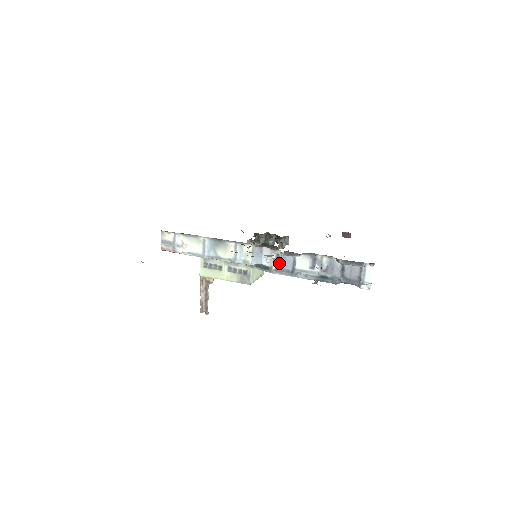
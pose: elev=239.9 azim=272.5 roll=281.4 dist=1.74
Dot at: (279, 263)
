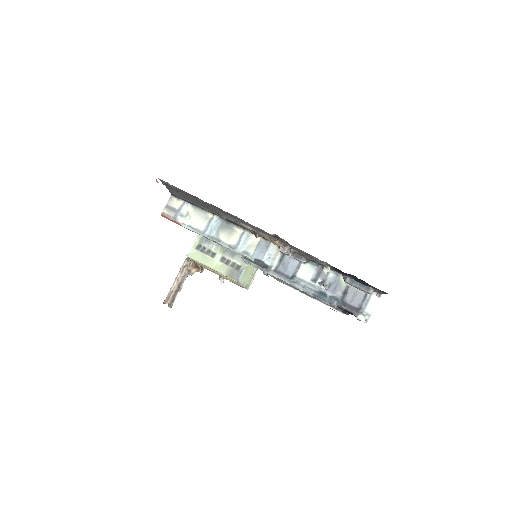
Dot at: (280, 265)
